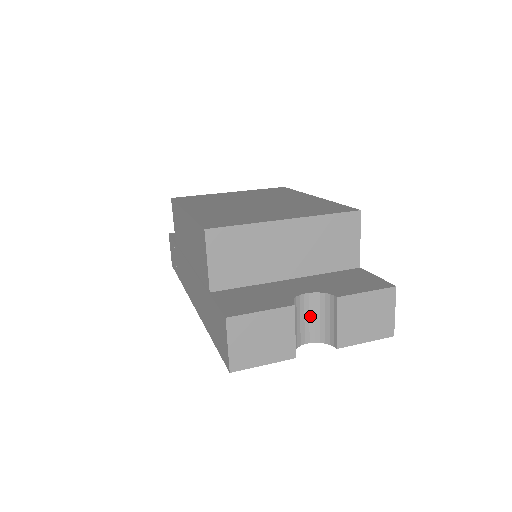
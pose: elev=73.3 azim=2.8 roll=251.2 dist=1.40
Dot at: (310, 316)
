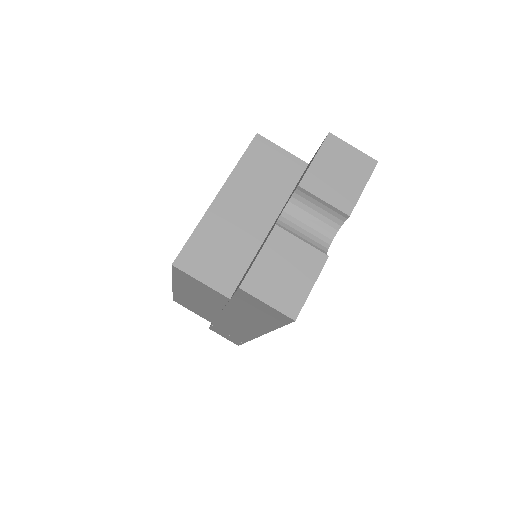
Dot at: (306, 224)
